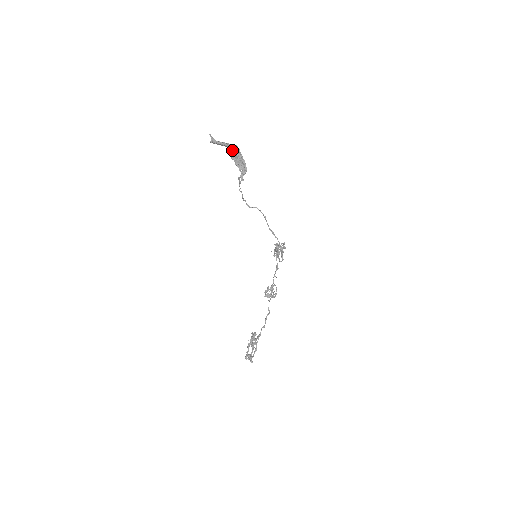
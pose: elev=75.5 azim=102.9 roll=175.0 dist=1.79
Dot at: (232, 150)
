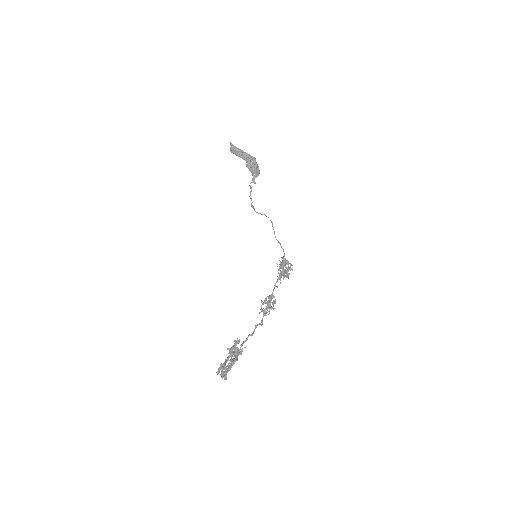
Dot at: (248, 159)
